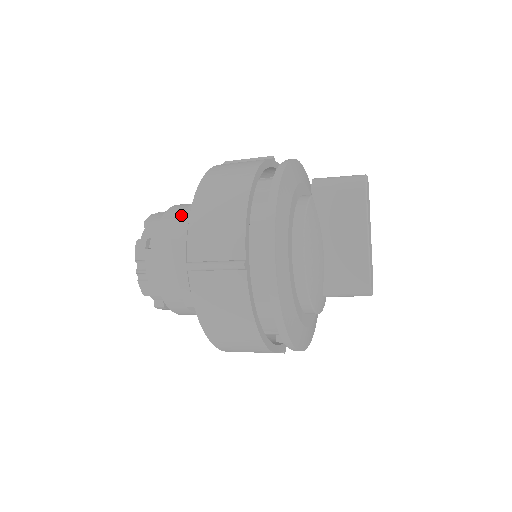
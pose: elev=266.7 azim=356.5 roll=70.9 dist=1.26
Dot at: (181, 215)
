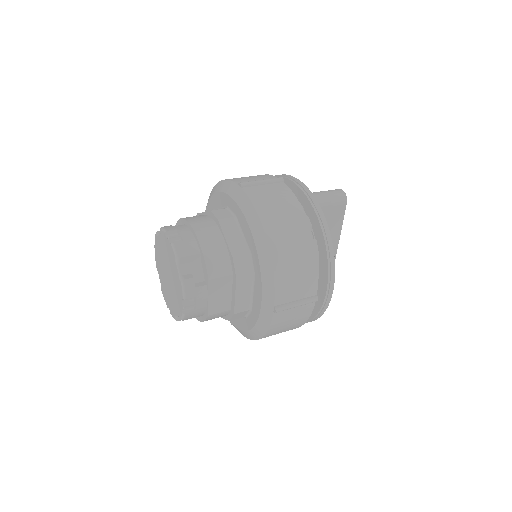
Dot at: (222, 249)
